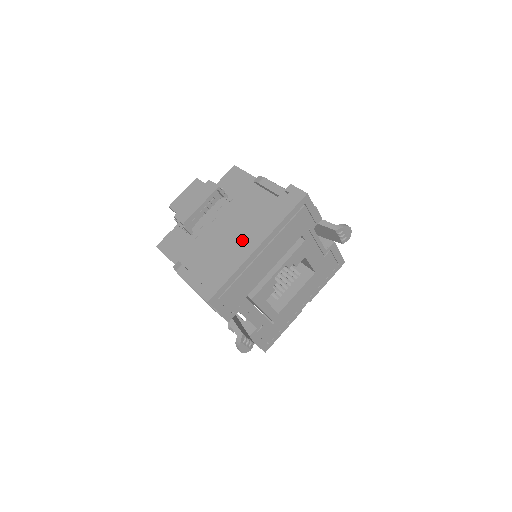
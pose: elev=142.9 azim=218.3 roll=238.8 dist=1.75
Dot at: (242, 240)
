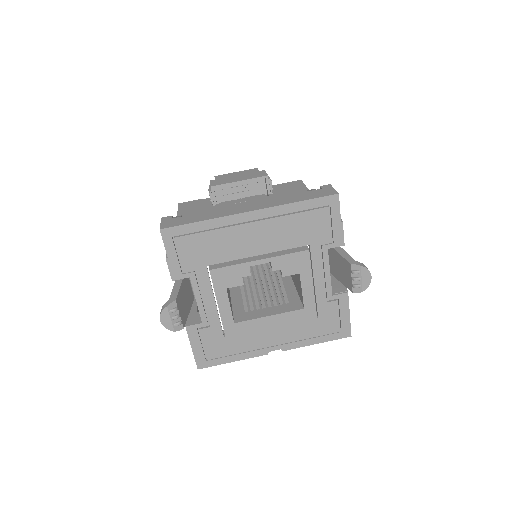
Dot at: (242, 203)
